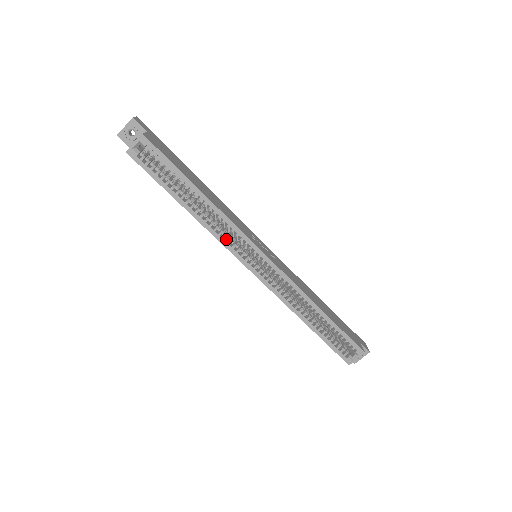
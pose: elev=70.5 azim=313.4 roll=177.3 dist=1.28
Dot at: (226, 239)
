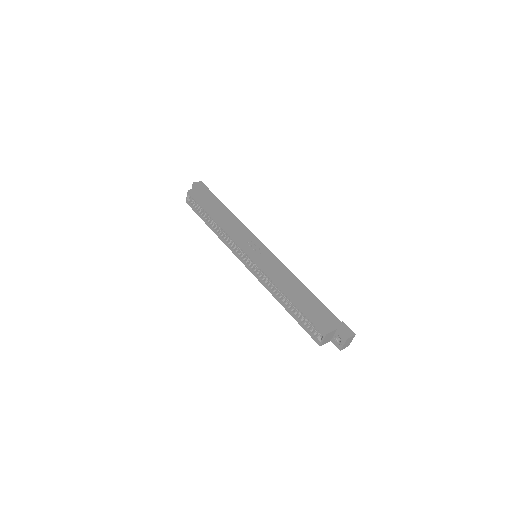
Dot at: (234, 245)
